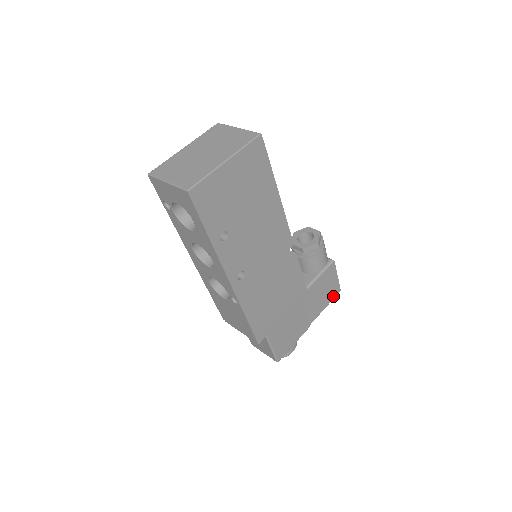
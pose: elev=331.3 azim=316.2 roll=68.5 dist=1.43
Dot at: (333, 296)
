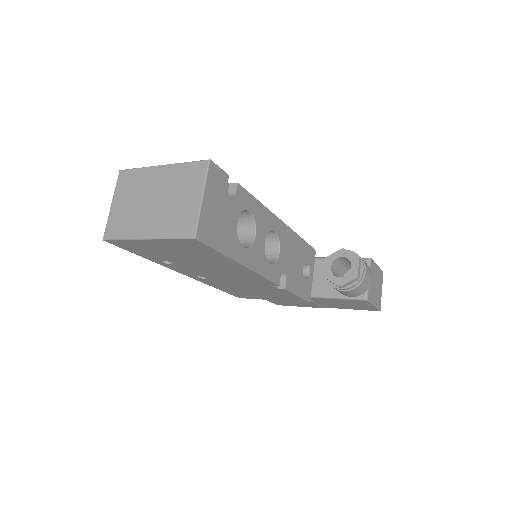
Dot at: (366, 309)
